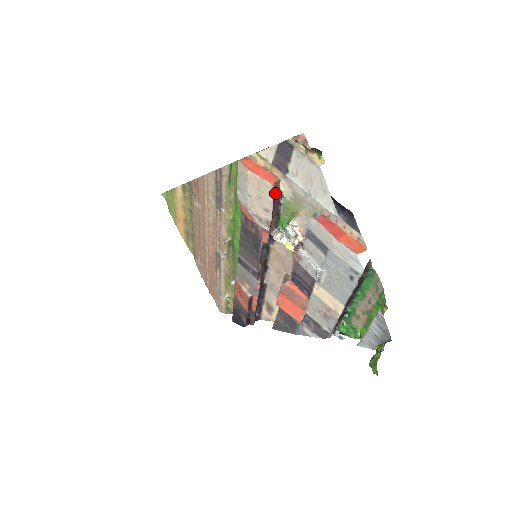
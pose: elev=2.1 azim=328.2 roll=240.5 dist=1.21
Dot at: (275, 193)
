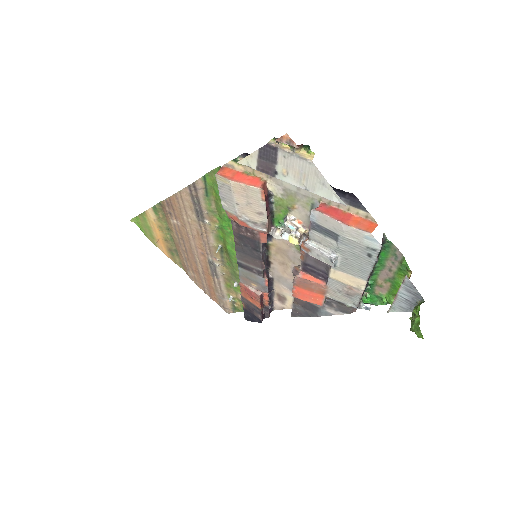
Dot at: (265, 195)
